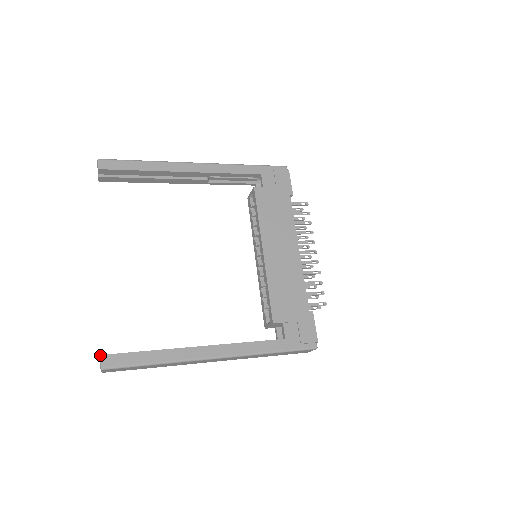
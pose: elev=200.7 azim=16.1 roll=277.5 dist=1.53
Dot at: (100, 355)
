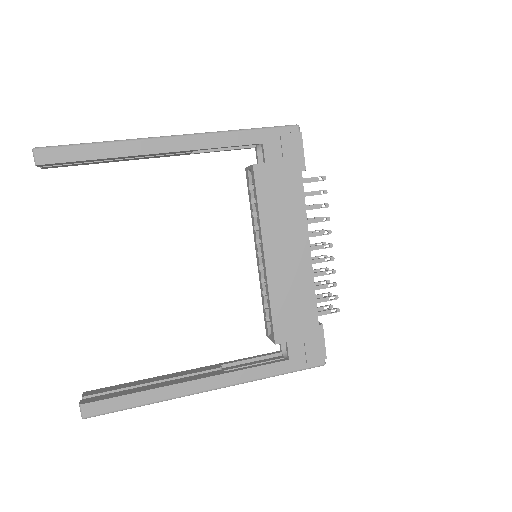
Dot at: (79, 404)
